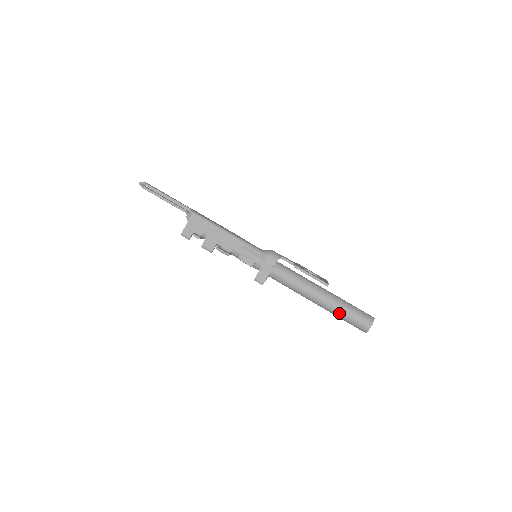
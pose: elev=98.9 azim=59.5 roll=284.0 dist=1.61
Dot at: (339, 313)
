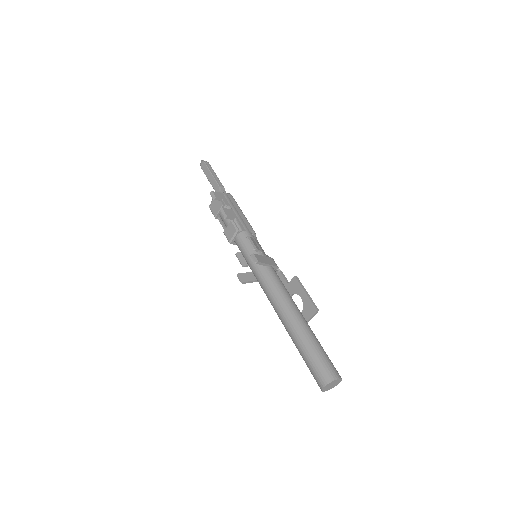
Dot at: (312, 342)
